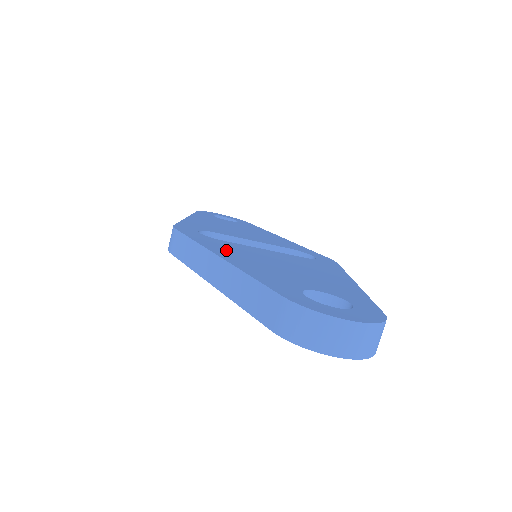
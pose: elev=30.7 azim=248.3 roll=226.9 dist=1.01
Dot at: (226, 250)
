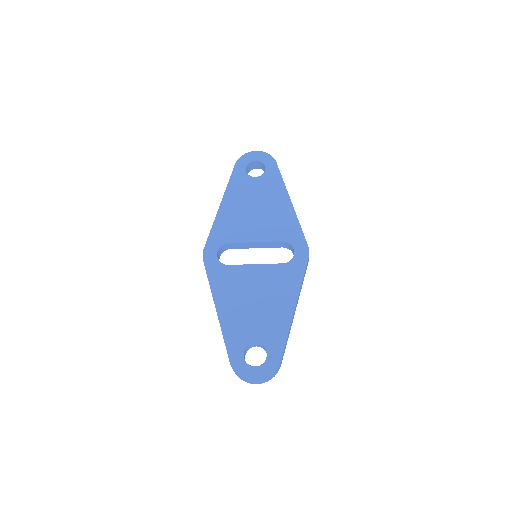
Dot at: (224, 292)
